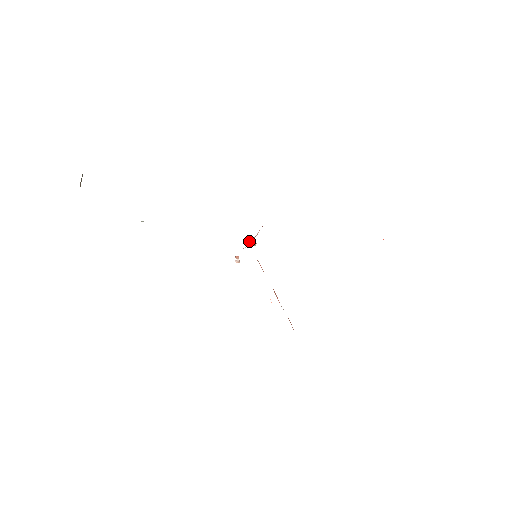
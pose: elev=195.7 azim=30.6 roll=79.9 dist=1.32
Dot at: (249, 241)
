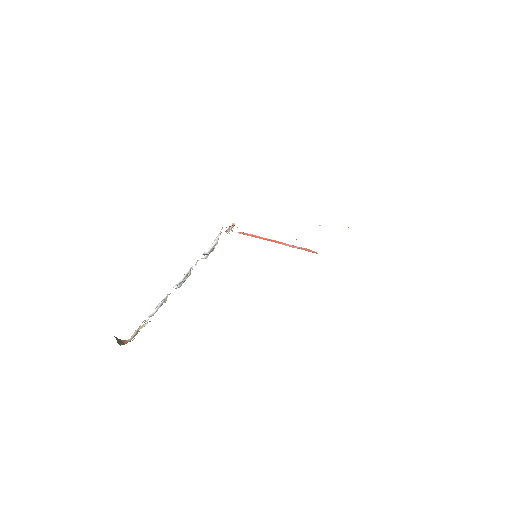
Dot at: occluded
